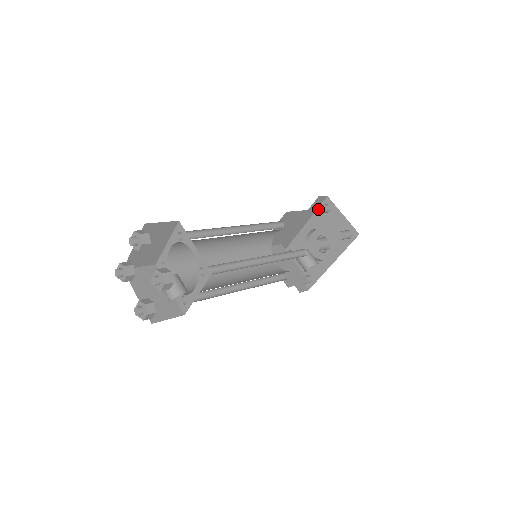
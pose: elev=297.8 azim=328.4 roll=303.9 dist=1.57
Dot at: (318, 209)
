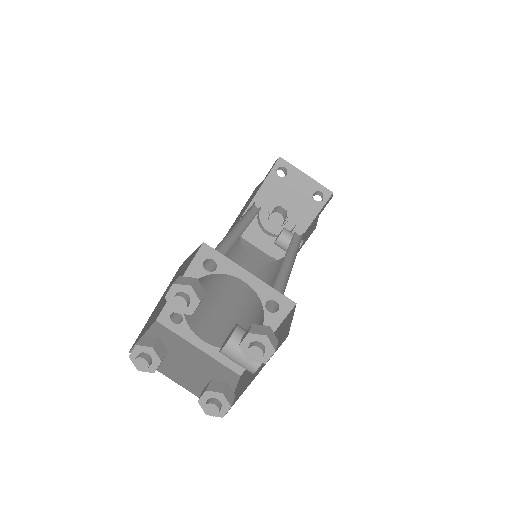
Dot at: (269, 175)
